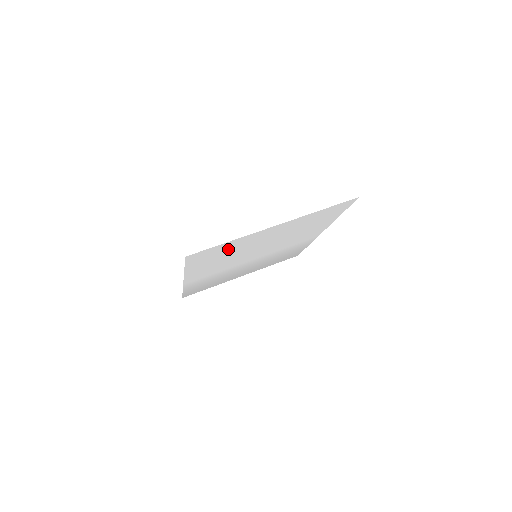
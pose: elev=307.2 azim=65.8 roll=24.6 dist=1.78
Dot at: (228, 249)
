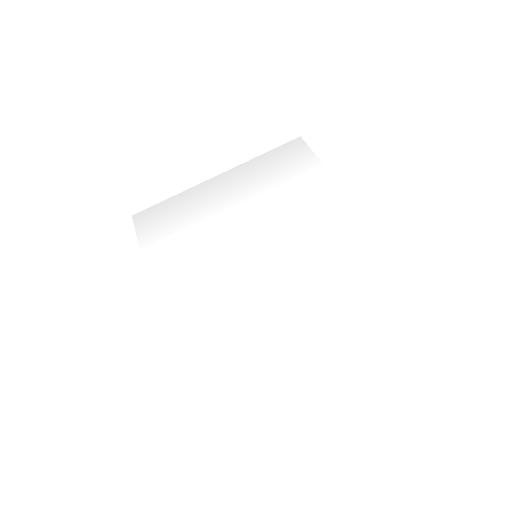
Dot at: (236, 372)
